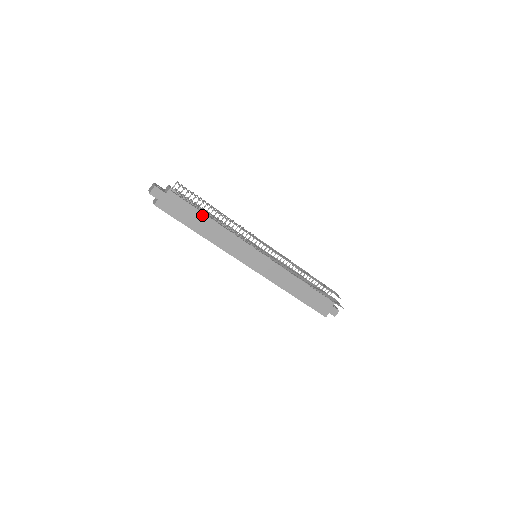
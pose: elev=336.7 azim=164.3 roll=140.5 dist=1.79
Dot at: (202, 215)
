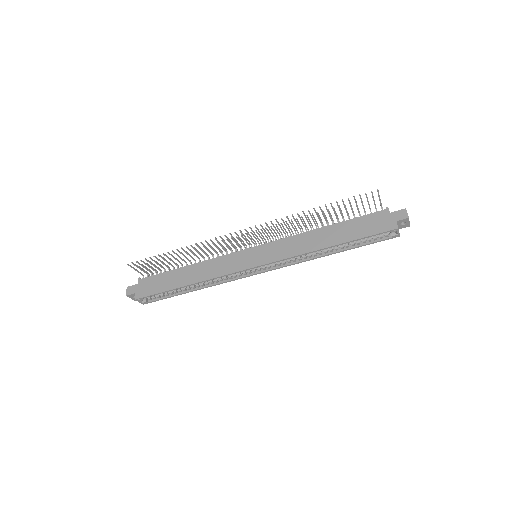
Dot at: (176, 271)
